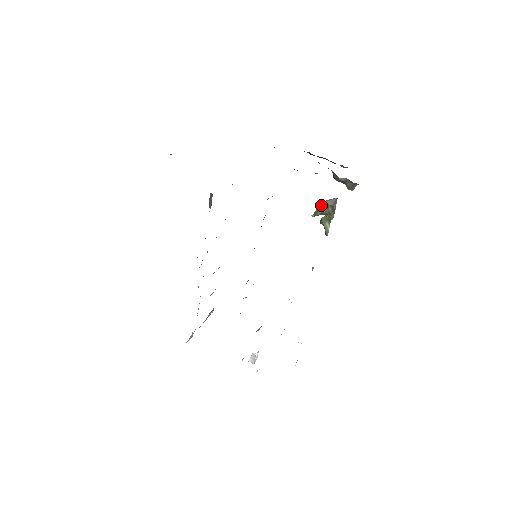
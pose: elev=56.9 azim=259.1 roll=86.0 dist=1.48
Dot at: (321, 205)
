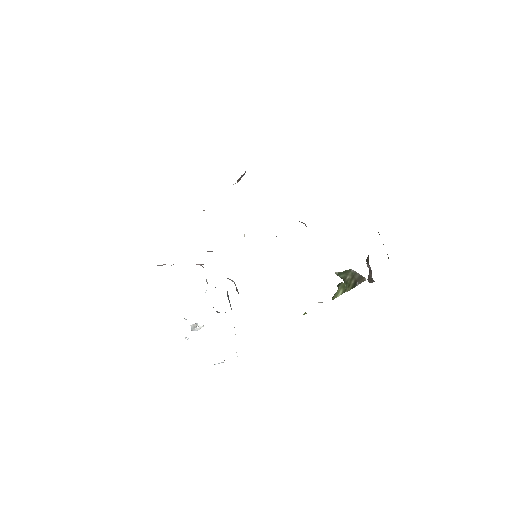
Dot at: (349, 271)
